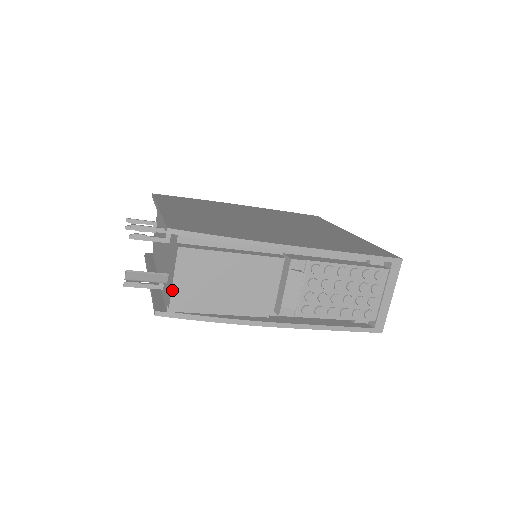
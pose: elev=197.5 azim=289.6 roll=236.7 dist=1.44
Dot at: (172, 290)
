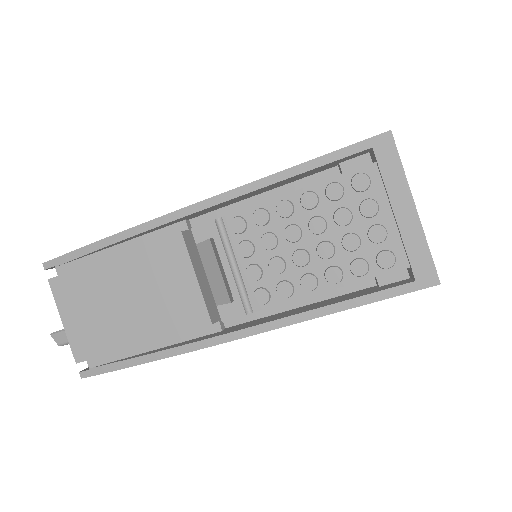
Dot at: (68, 337)
